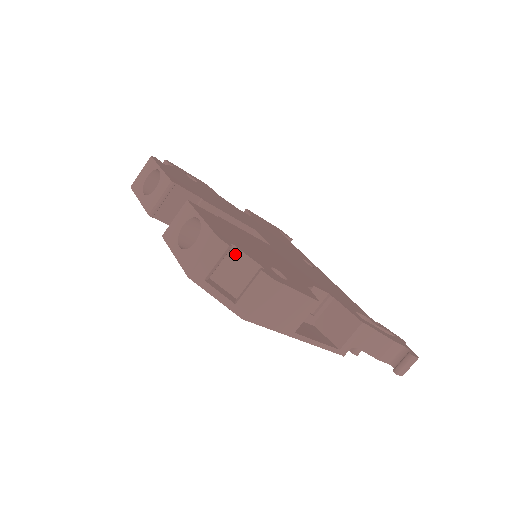
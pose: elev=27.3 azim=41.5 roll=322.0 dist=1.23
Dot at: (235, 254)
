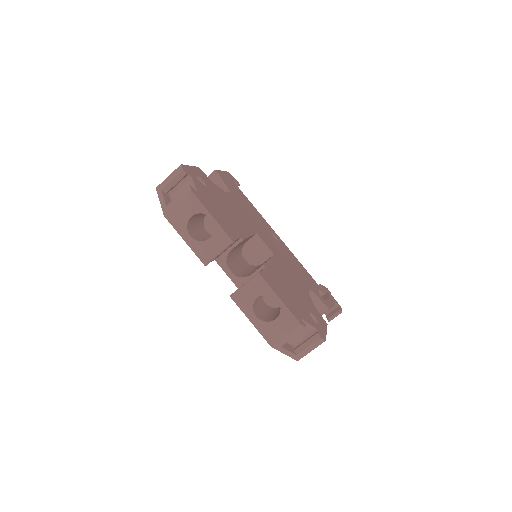
Dot at: occluded
